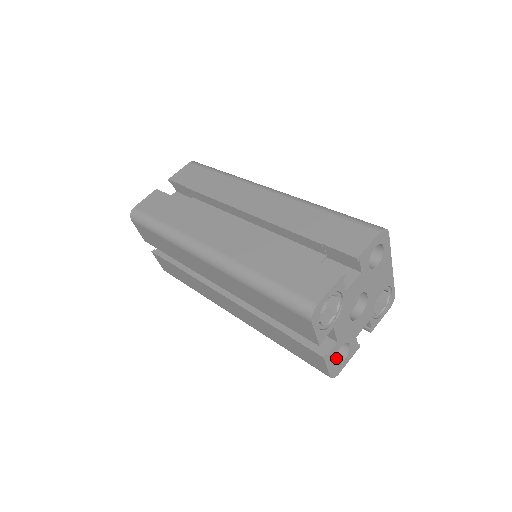
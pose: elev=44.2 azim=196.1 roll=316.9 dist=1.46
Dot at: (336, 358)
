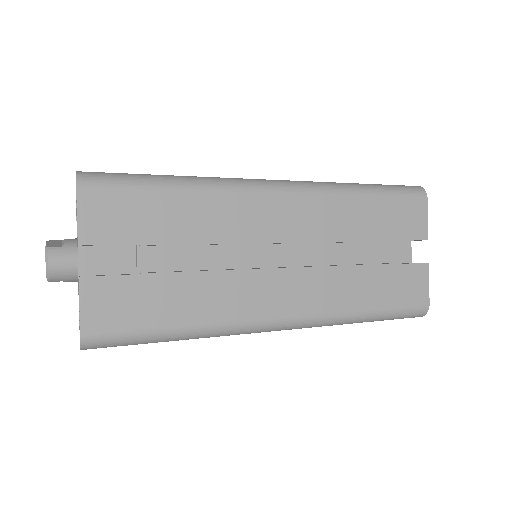
Dot at: occluded
